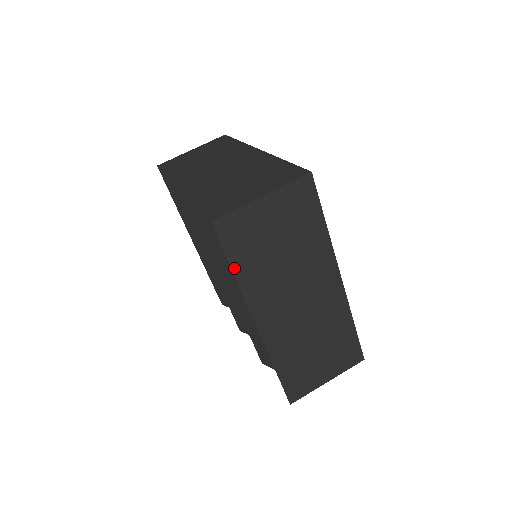
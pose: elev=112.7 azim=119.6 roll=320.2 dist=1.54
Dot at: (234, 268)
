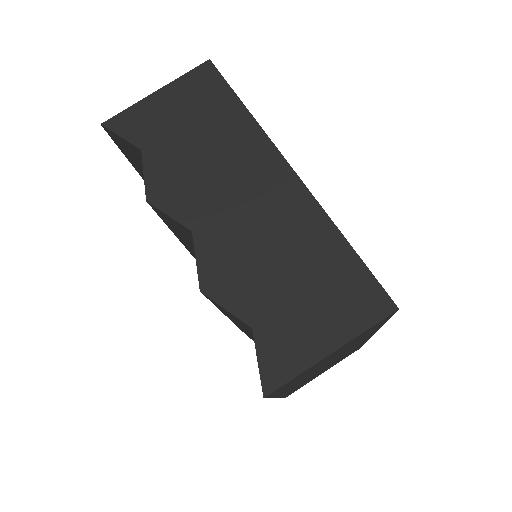
Dot at: occluded
